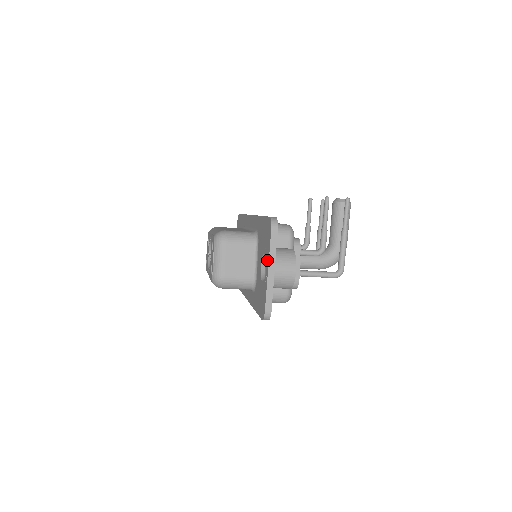
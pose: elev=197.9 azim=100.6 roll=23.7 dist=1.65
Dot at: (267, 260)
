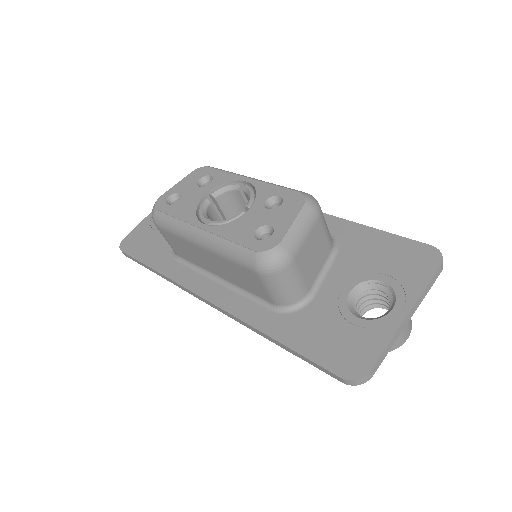
Dot at: (406, 298)
